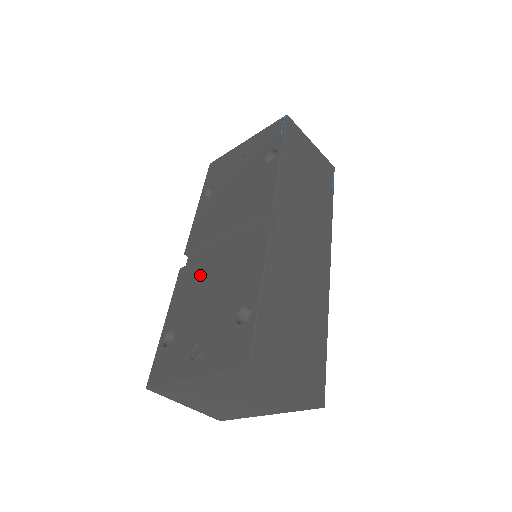
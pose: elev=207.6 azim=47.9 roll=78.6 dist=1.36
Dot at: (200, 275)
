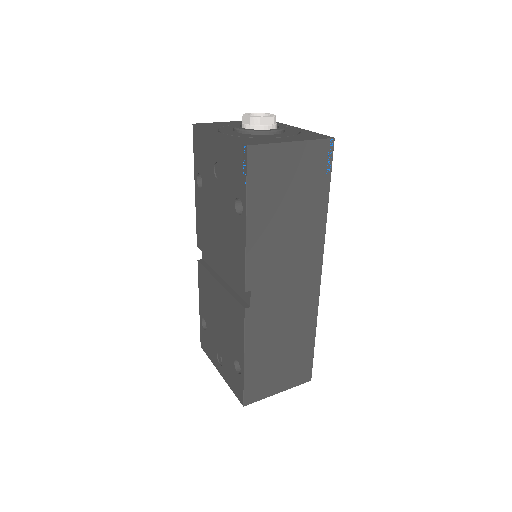
Dot at: (210, 290)
